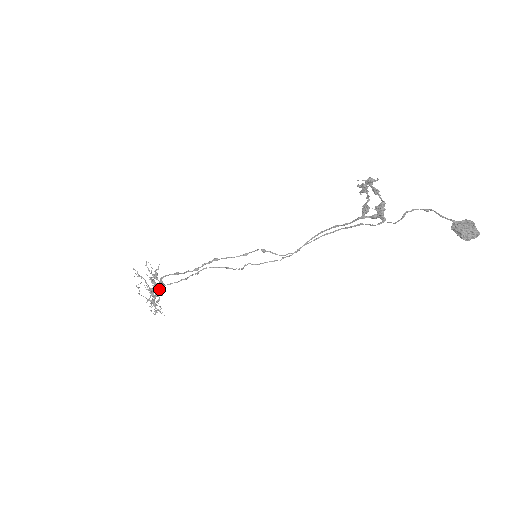
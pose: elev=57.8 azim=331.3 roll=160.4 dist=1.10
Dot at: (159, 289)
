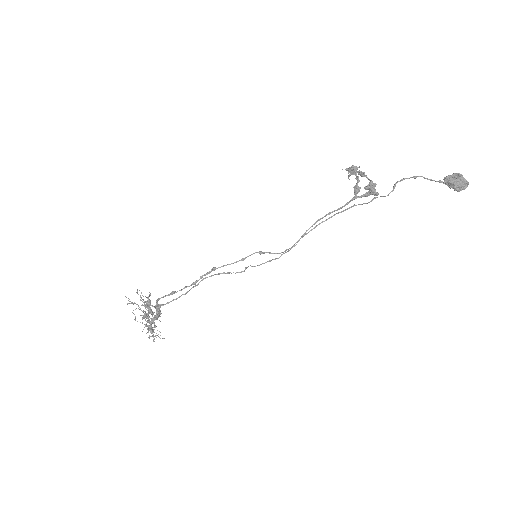
Dot at: (156, 312)
